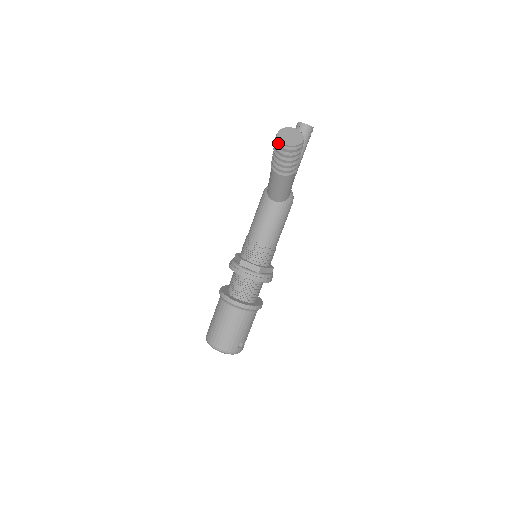
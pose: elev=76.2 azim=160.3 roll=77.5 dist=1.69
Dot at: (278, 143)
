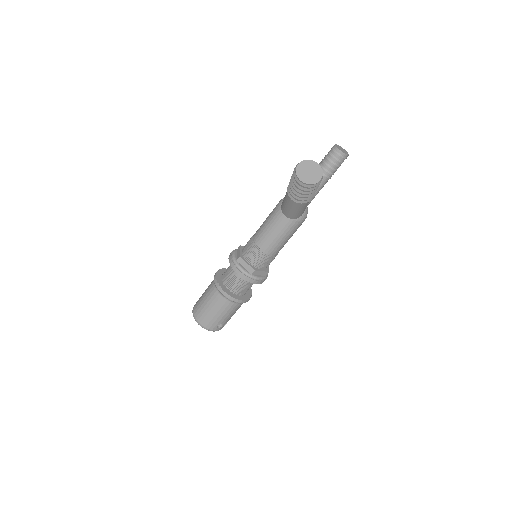
Dot at: (295, 175)
